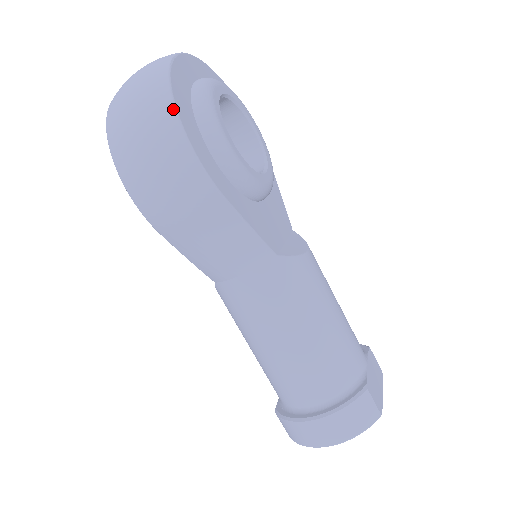
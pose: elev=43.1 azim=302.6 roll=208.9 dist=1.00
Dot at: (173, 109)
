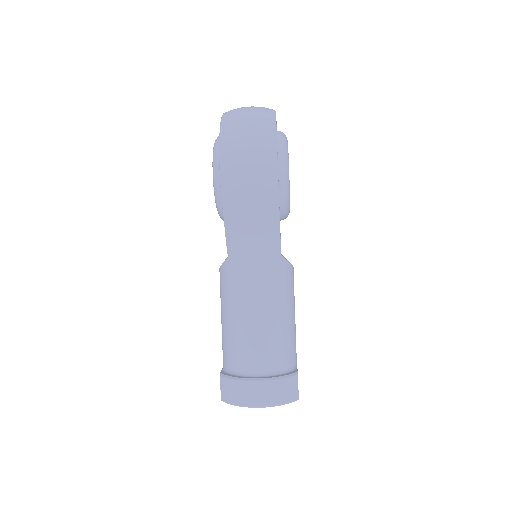
Dot at: (275, 134)
